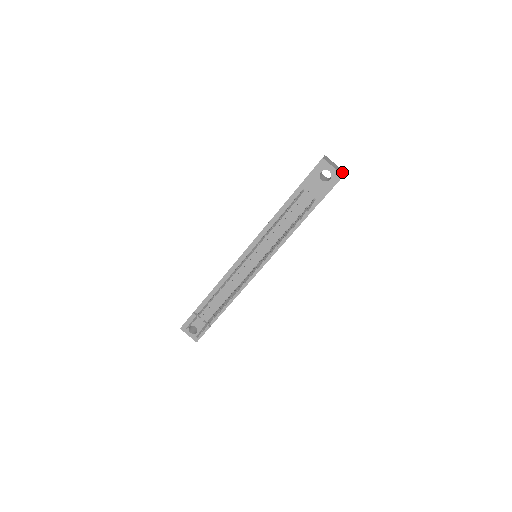
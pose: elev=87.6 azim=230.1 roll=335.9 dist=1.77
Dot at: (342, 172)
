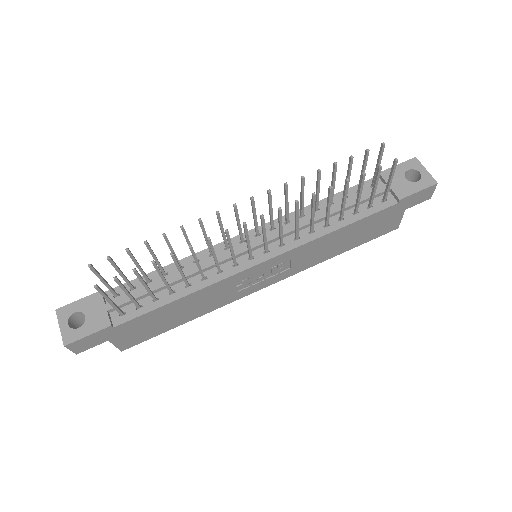
Dot at: occluded
